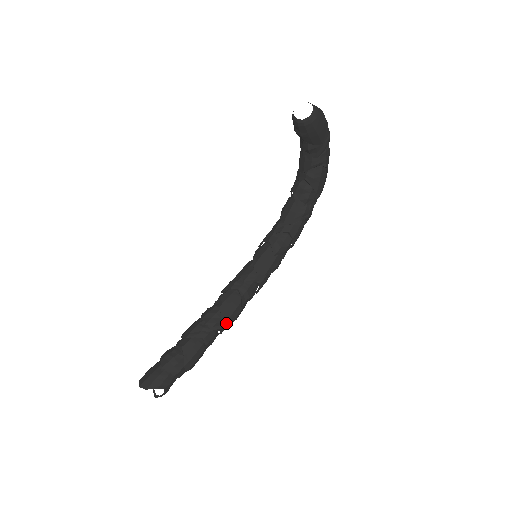
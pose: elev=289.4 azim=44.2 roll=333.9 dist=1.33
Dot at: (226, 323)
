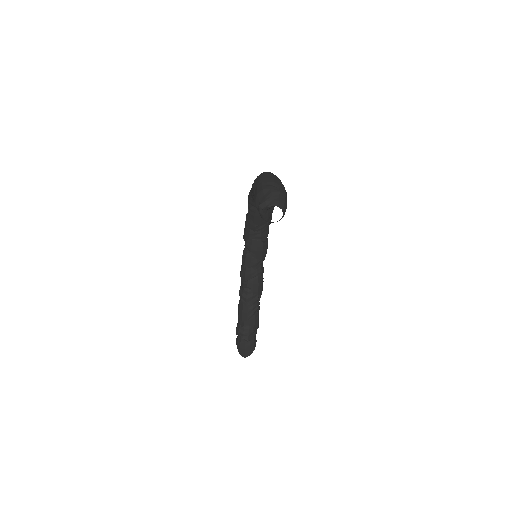
Dot at: (261, 293)
